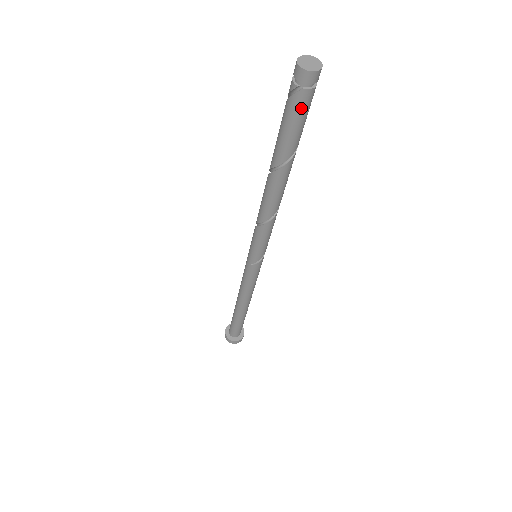
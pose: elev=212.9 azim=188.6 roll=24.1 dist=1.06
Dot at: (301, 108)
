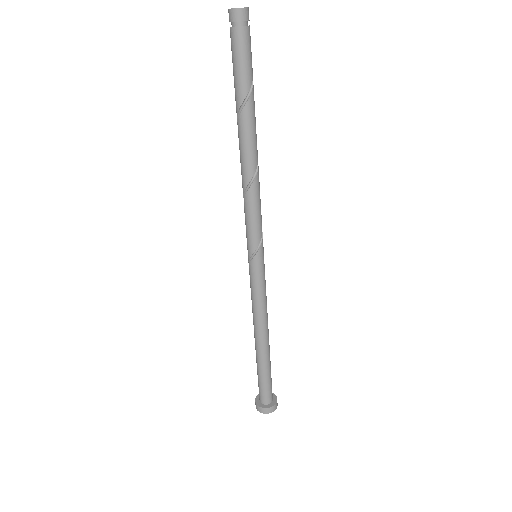
Dot at: (234, 47)
